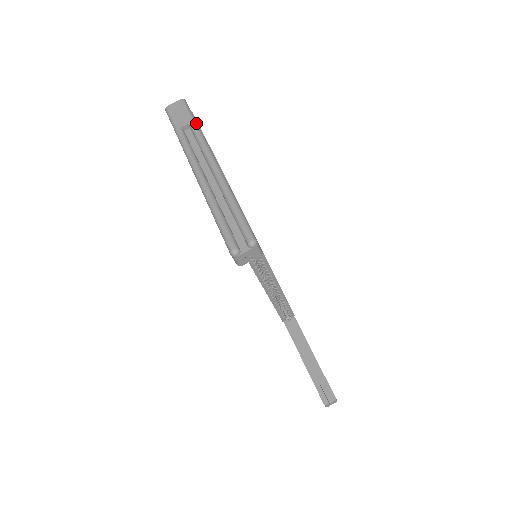
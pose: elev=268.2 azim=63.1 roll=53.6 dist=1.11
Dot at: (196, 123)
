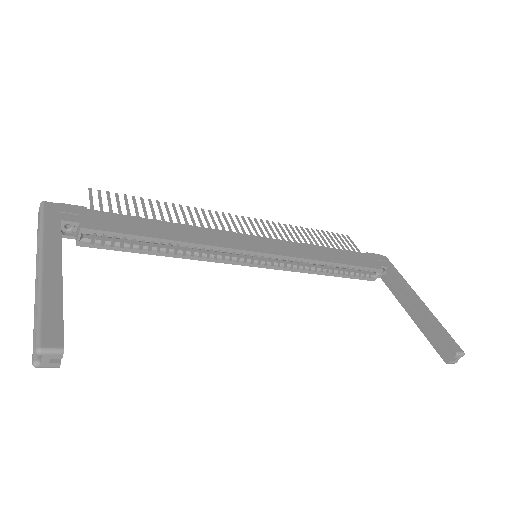
Dot at: (41, 225)
